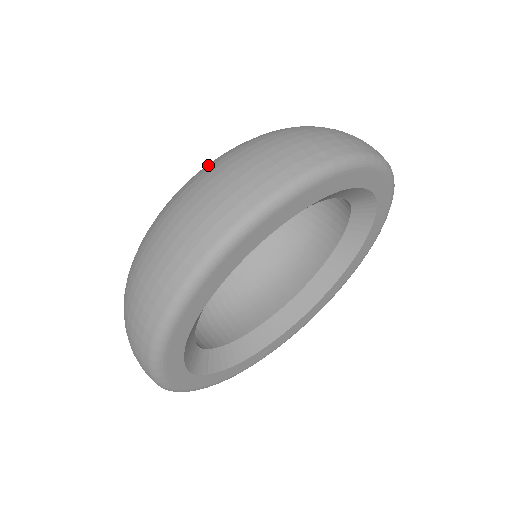
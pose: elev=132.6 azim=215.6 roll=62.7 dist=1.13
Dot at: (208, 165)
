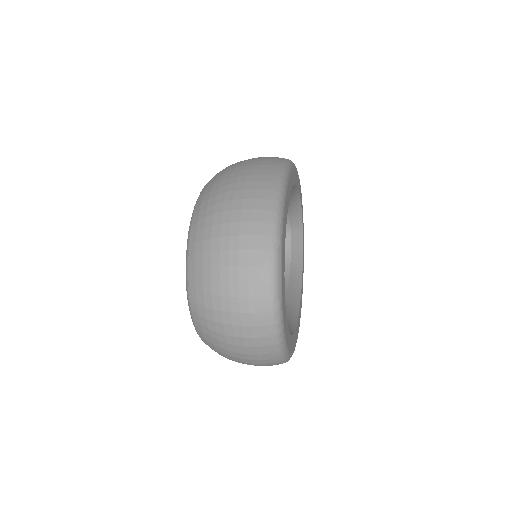
Dot at: occluded
